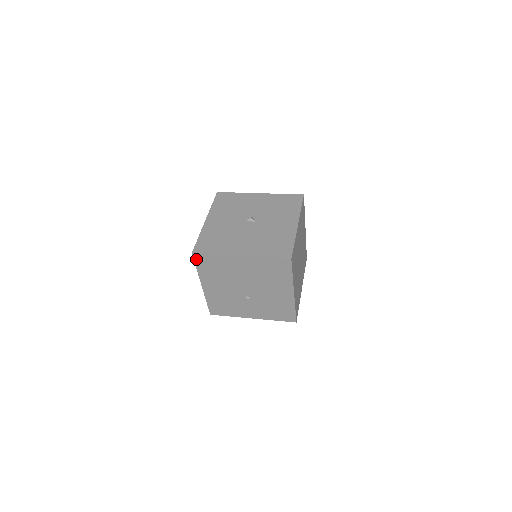
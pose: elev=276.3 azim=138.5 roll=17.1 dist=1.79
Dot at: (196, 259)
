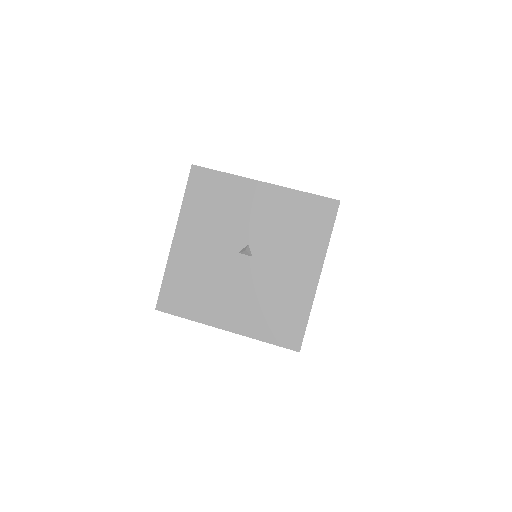
Dot at: occluded
